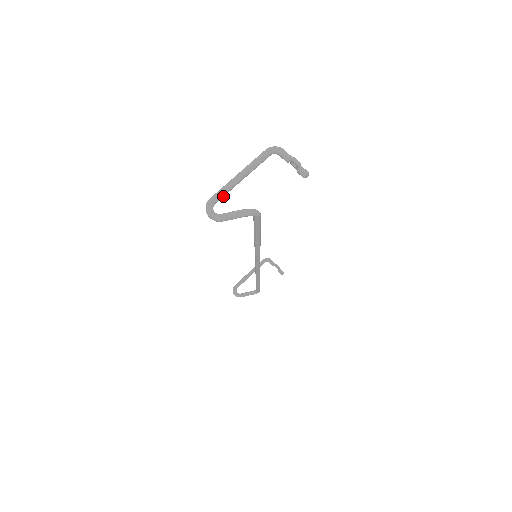
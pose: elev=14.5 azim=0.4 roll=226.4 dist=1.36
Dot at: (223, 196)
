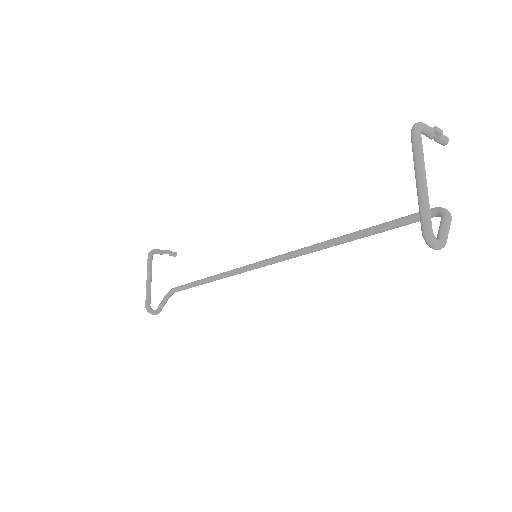
Dot at: (428, 216)
